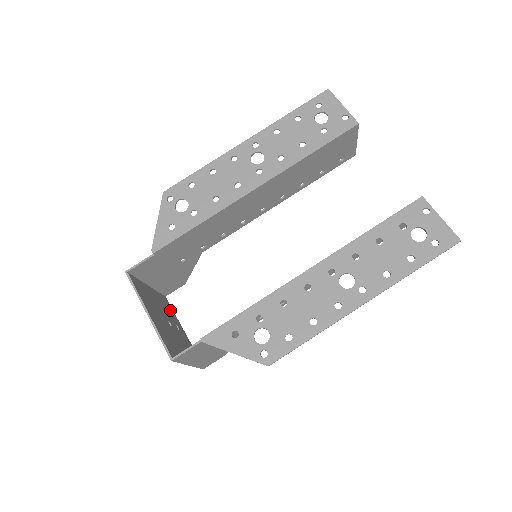
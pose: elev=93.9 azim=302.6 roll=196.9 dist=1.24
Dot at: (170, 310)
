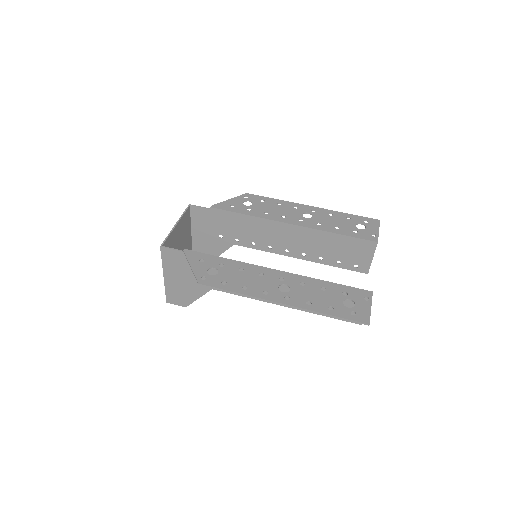
Dot at: occluded
